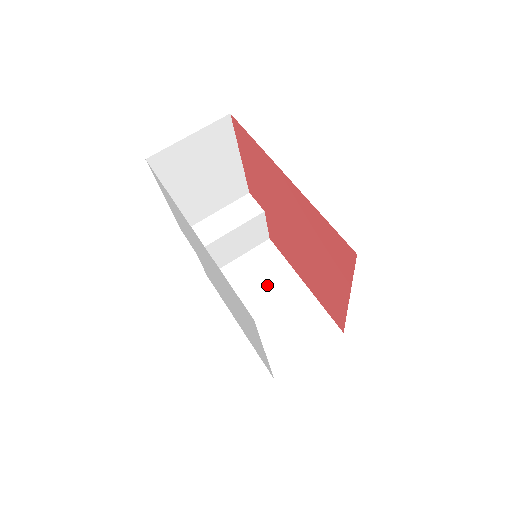
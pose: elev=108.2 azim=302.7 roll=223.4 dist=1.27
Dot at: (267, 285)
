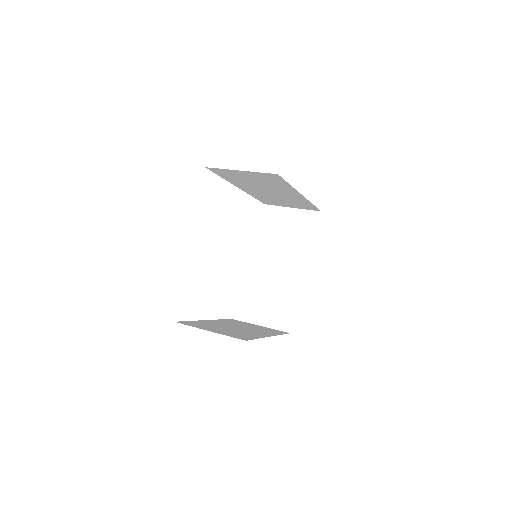
Dot at: (250, 328)
